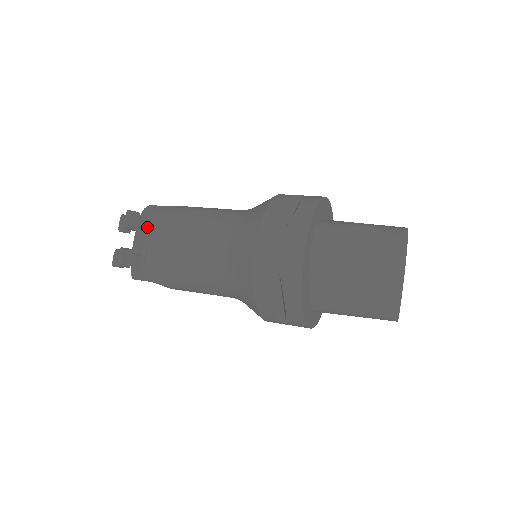
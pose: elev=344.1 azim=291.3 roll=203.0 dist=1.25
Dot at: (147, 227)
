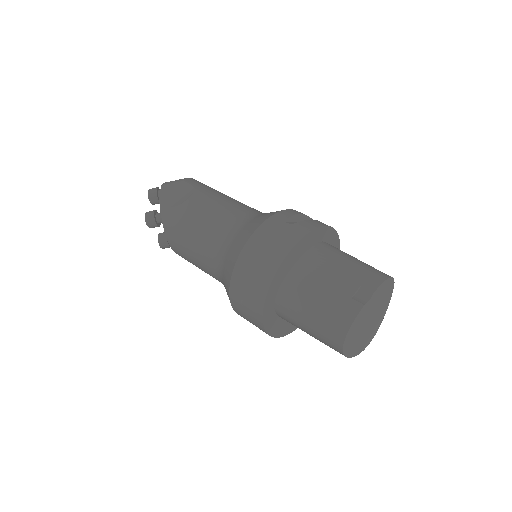
Dot at: occluded
